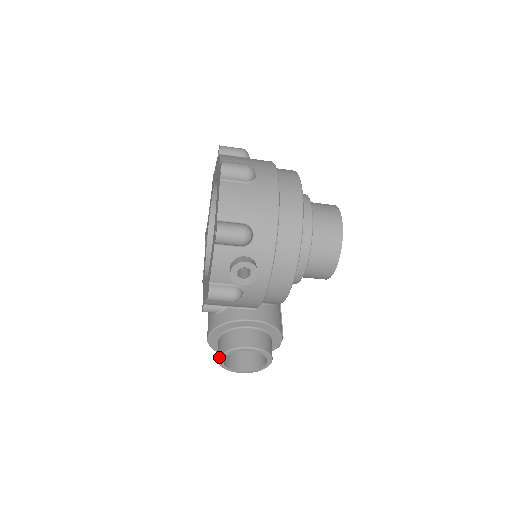
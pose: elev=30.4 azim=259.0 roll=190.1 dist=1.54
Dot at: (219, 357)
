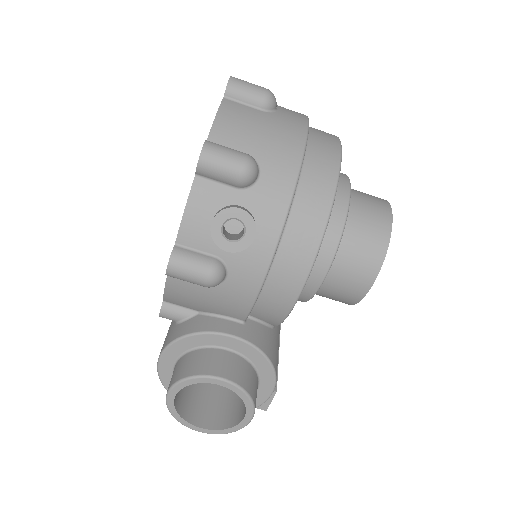
Dot at: (168, 390)
